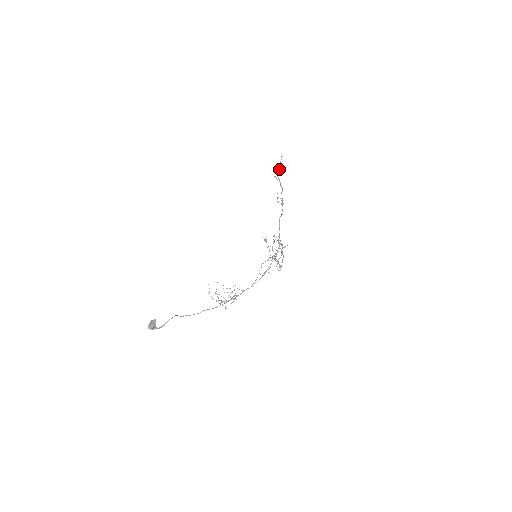
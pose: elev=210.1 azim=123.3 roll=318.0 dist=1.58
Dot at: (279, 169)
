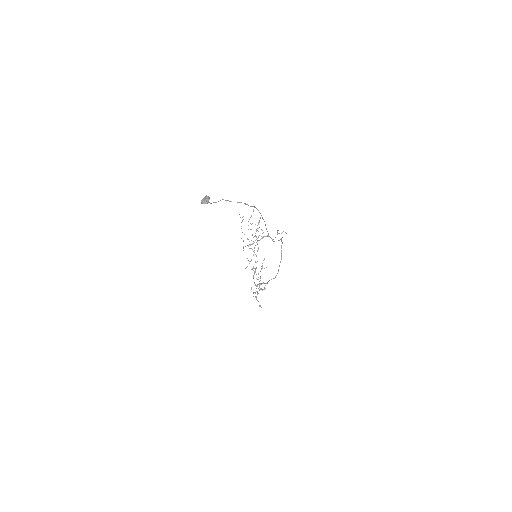
Dot at: occluded
